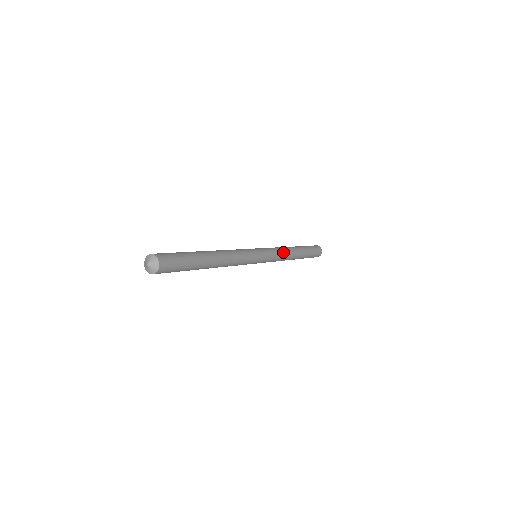
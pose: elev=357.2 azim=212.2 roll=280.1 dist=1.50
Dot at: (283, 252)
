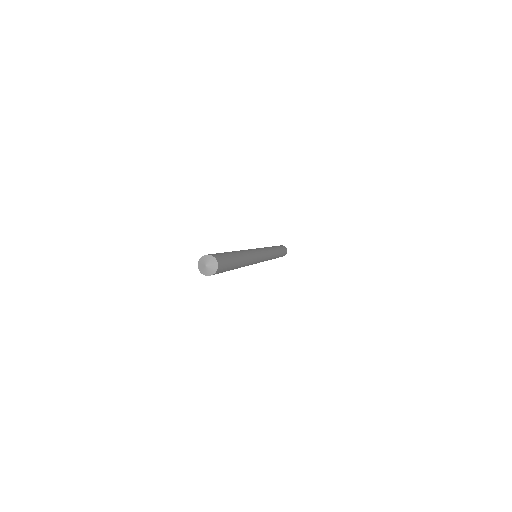
Dot at: occluded
